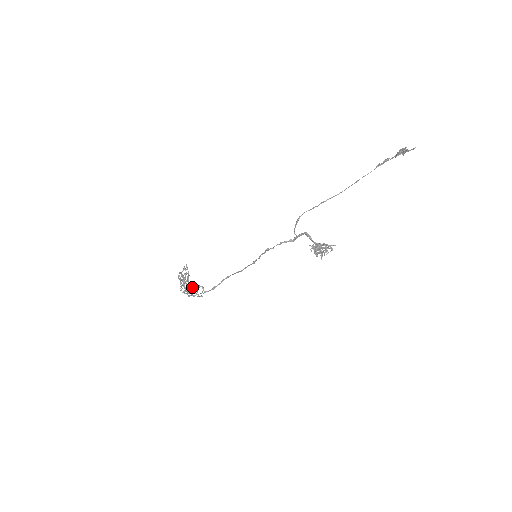
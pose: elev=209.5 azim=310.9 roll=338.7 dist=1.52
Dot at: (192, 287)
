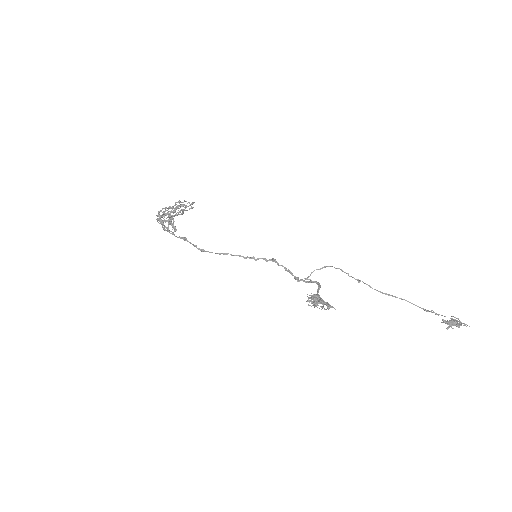
Dot at: occluded
